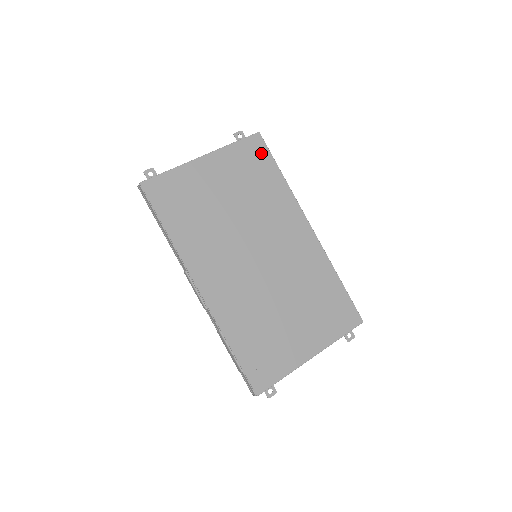
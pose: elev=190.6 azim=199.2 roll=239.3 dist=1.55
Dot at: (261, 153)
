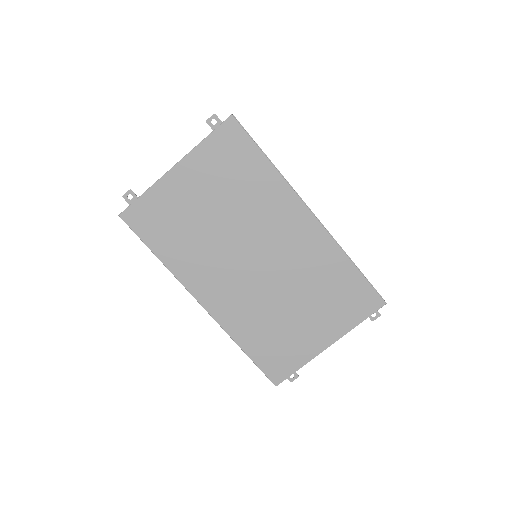
Dot at: (239, 141)
